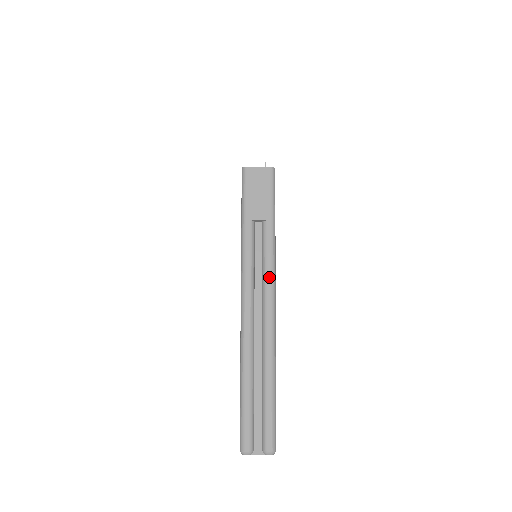
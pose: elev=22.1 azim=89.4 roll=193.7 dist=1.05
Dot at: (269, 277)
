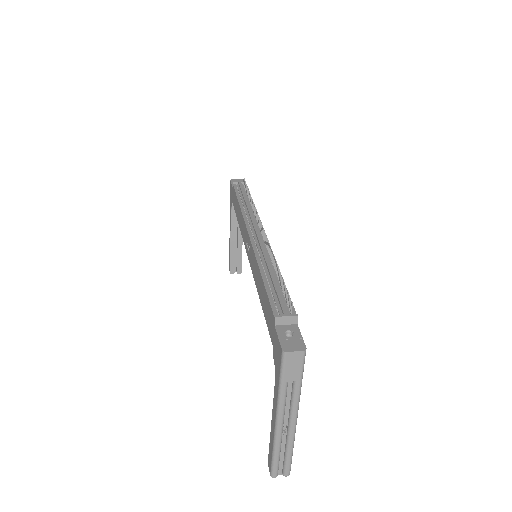
Dot at: (295, 409)
